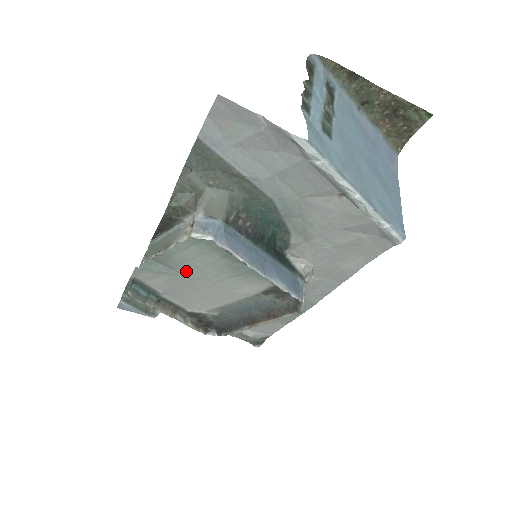
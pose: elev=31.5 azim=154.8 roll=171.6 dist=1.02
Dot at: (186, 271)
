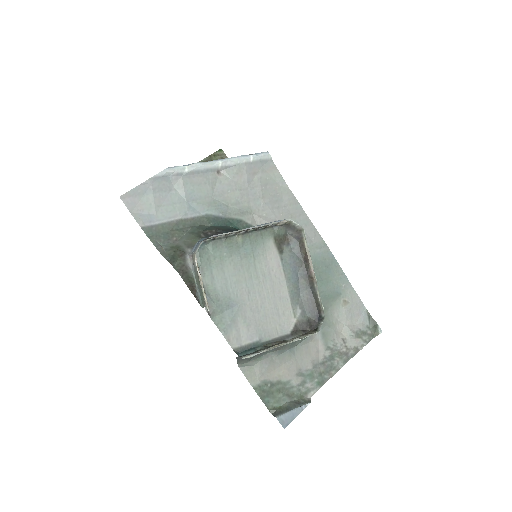
Dot at: (238, 297)
